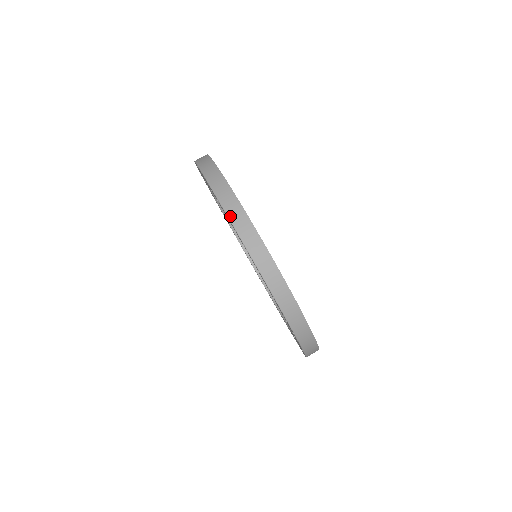
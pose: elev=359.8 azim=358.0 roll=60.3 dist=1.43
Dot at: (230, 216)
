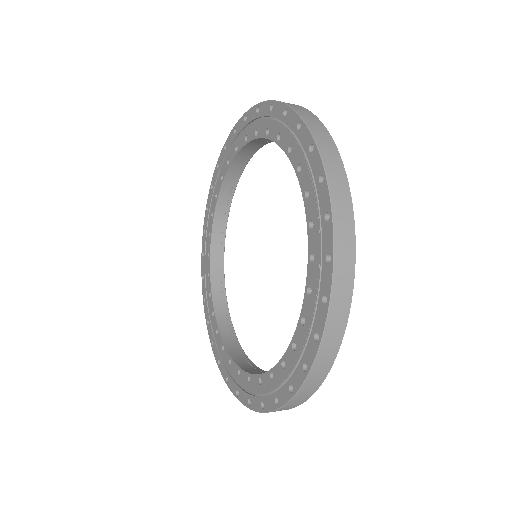
Dot at: (335, 205)
